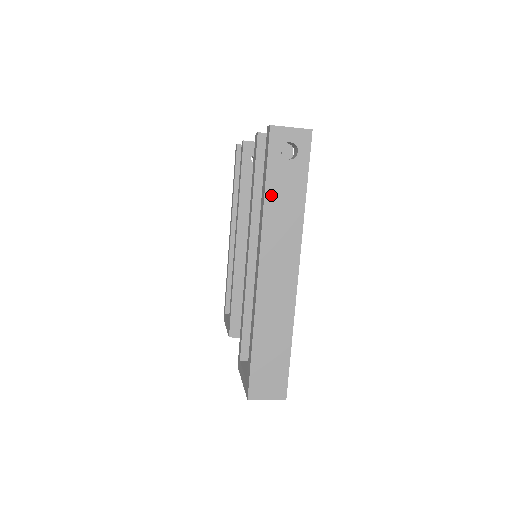
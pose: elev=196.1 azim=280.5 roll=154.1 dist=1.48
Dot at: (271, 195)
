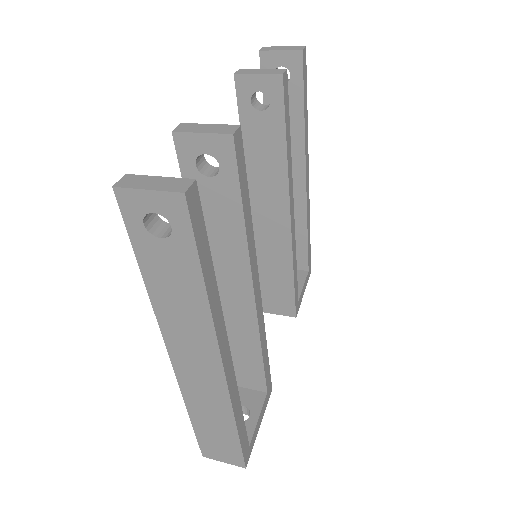
Dot at: (153, 282)
